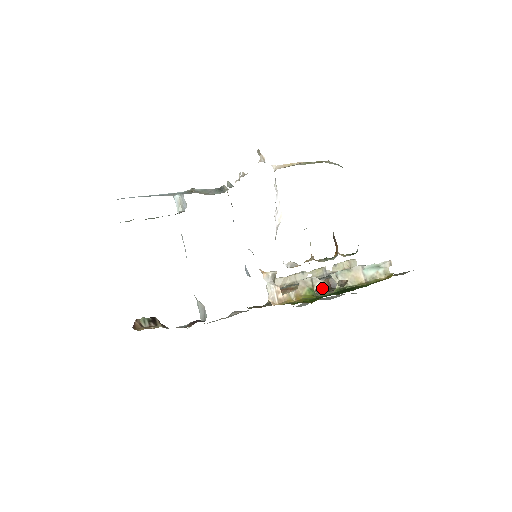
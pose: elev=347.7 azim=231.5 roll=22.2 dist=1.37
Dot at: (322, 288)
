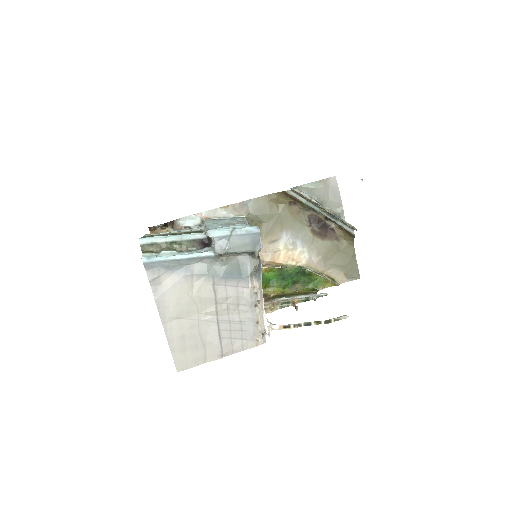
Dot at: occluded
